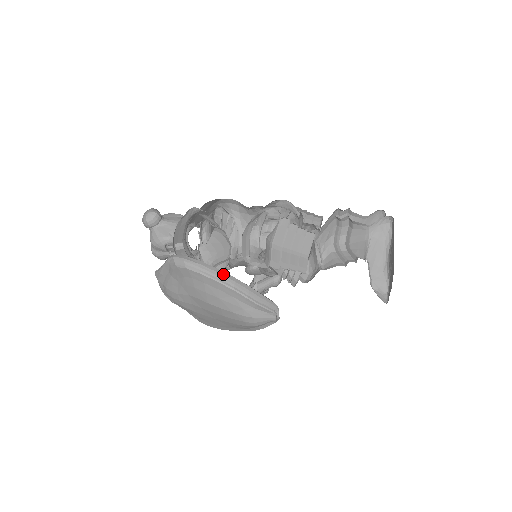
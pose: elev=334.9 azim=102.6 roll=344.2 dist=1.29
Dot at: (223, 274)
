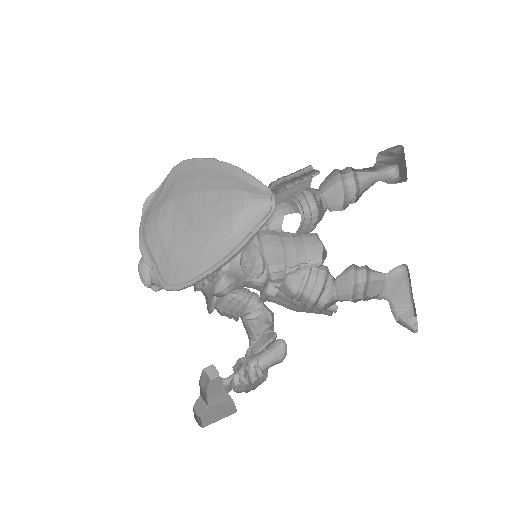
Dot at: occluded
